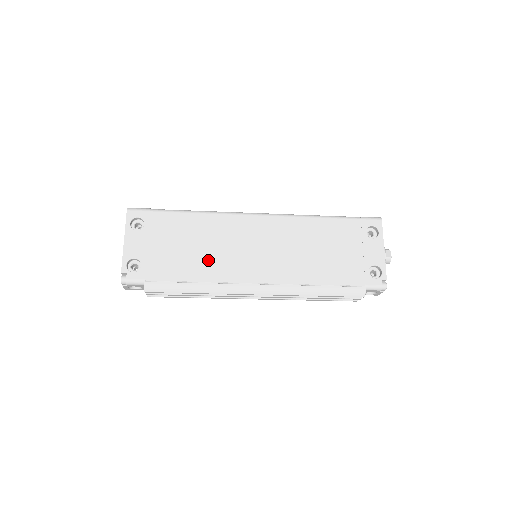
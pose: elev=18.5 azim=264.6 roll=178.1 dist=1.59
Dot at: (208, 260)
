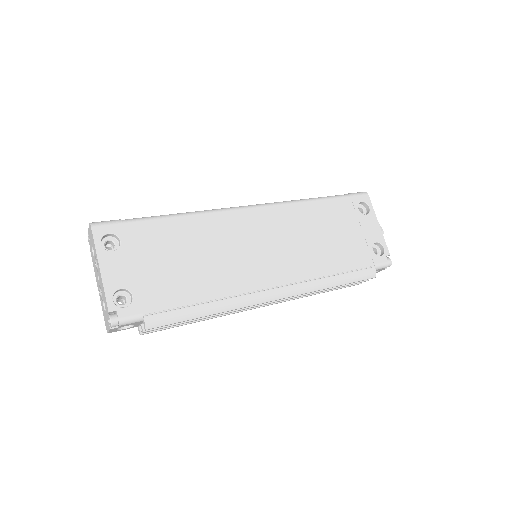
Dot at: (213, 271)
